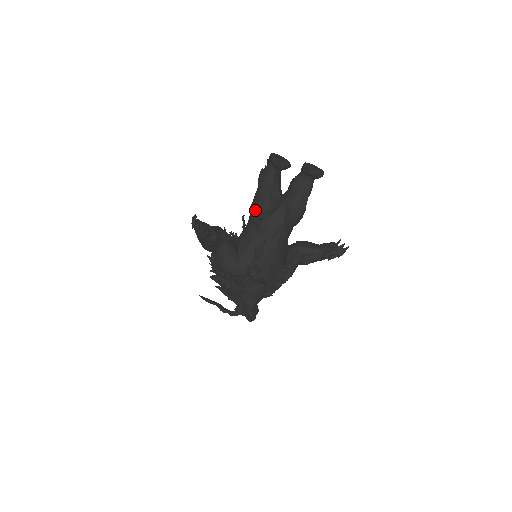
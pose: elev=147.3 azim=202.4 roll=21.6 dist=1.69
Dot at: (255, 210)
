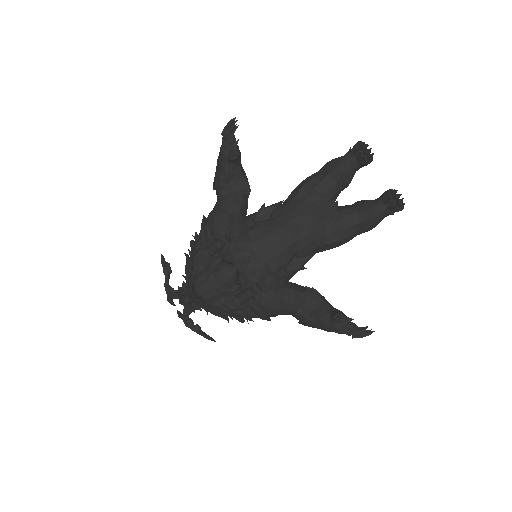
Dot at: (298, 185)
